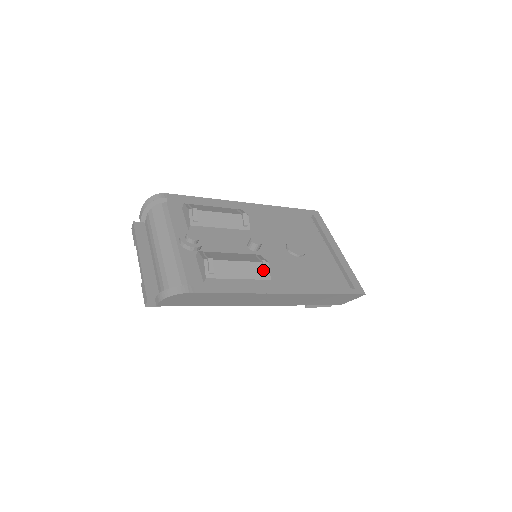
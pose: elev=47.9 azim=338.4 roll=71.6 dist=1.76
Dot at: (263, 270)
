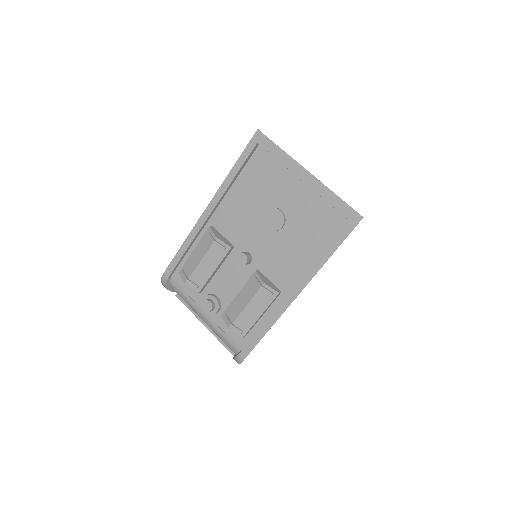
Dot at: (267, 294)
